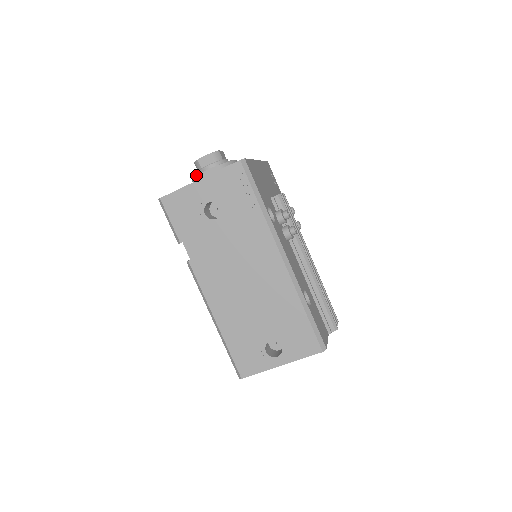
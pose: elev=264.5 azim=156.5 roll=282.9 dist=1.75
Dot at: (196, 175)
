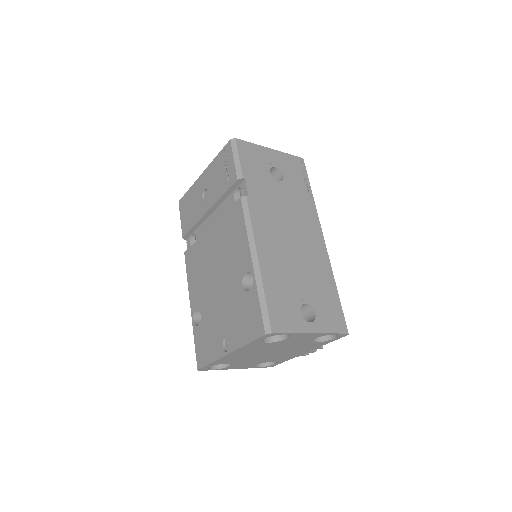
Dot at: occluded
